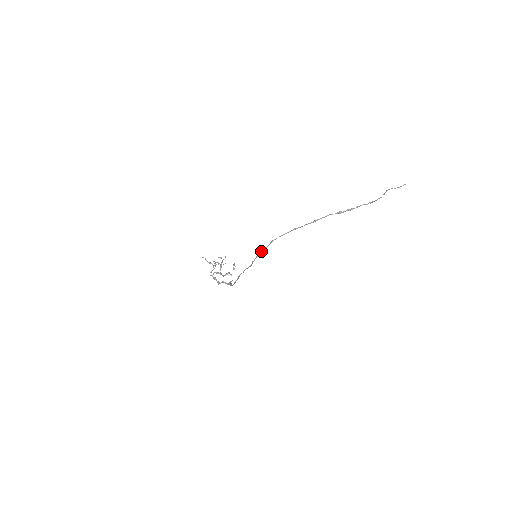
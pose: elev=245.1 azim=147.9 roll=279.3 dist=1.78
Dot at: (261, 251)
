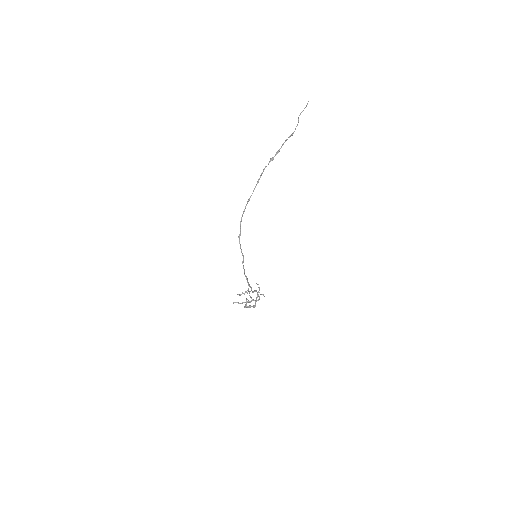
Dot at: (239, 238)
